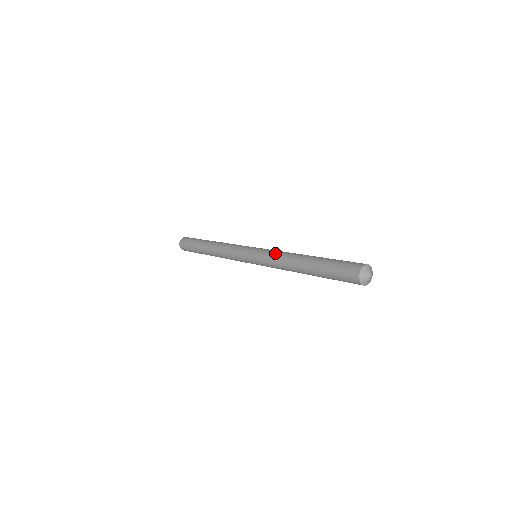
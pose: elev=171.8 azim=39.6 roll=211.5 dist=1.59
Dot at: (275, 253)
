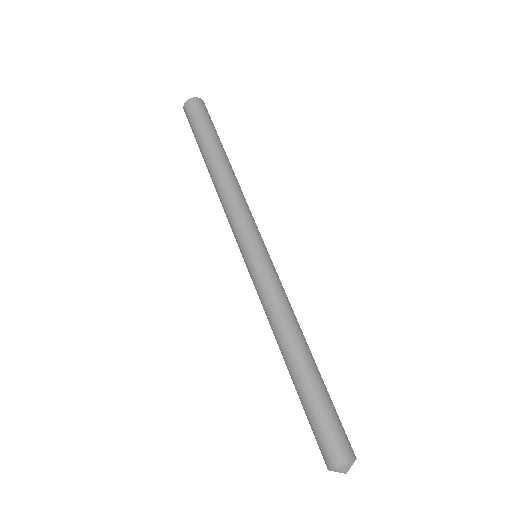
Dot at: (273, 299)
